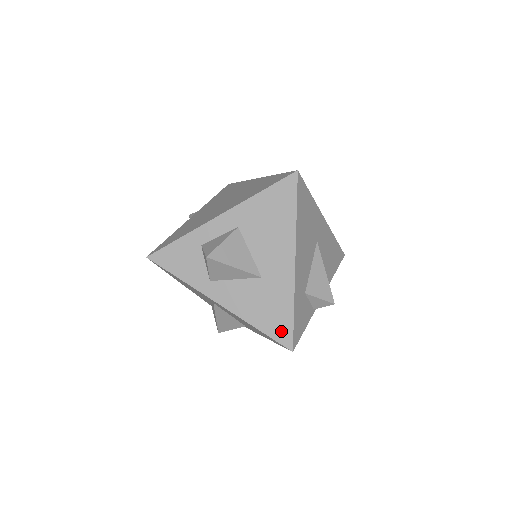
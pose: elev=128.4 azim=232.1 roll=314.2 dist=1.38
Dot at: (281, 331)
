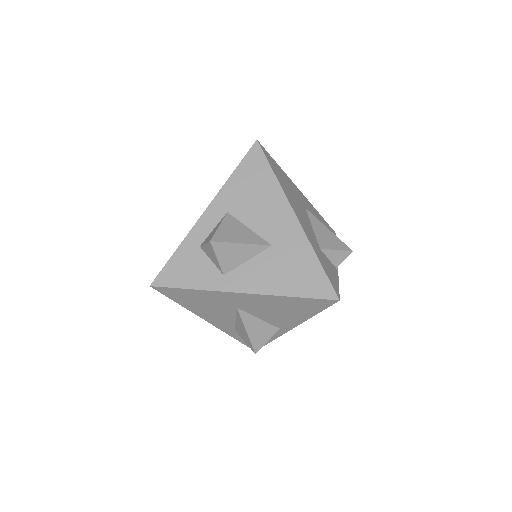
Dot at: (317, 286)
